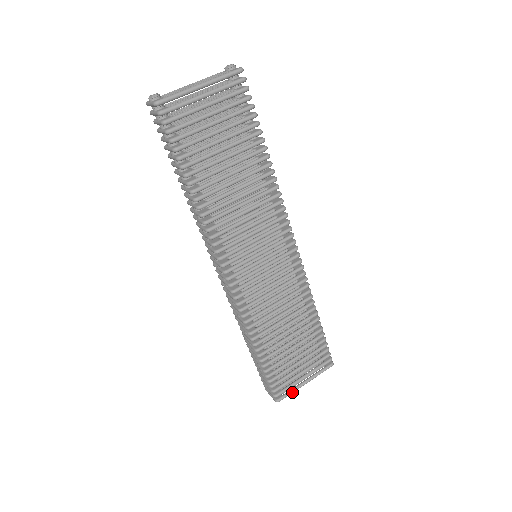
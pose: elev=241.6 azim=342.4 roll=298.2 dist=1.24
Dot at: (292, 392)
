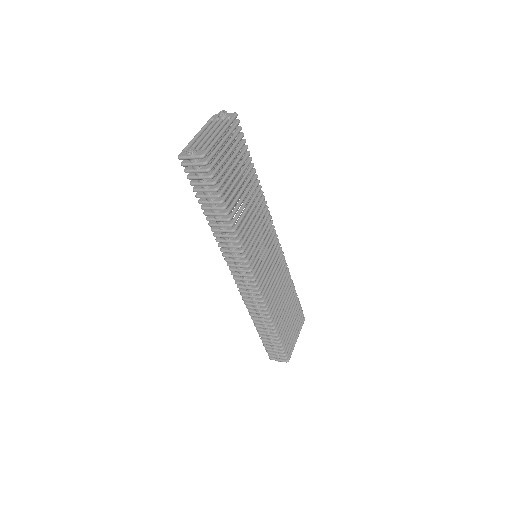
Dot at: occluded
